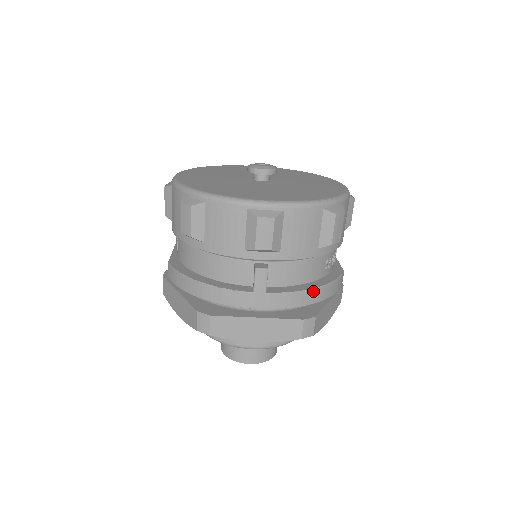
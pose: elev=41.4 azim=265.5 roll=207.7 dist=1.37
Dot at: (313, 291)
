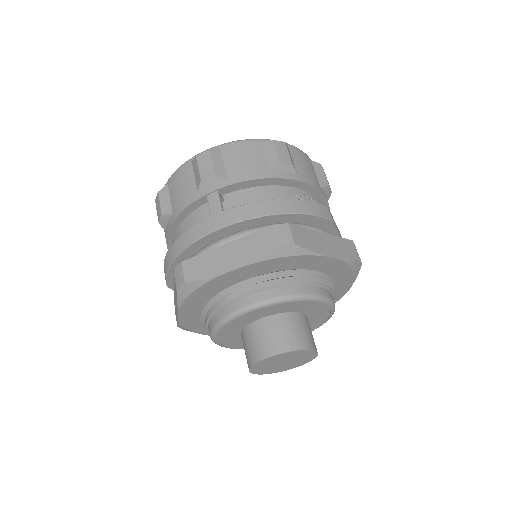
Dot at: (275, 202)
